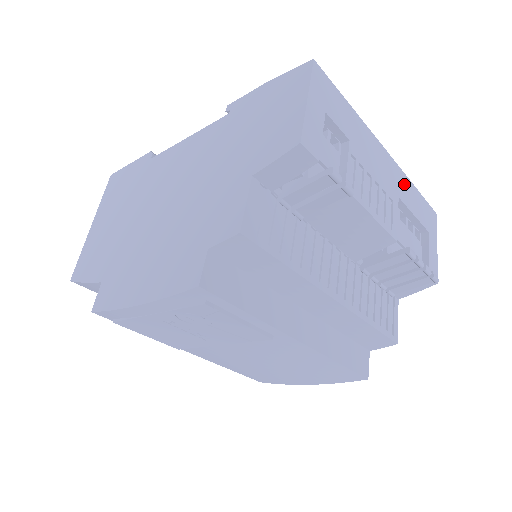
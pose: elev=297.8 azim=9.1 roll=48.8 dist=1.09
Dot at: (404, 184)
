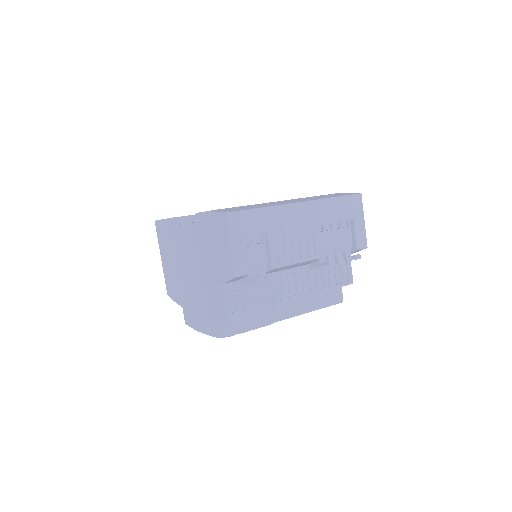
Dot at: (322, 208)
